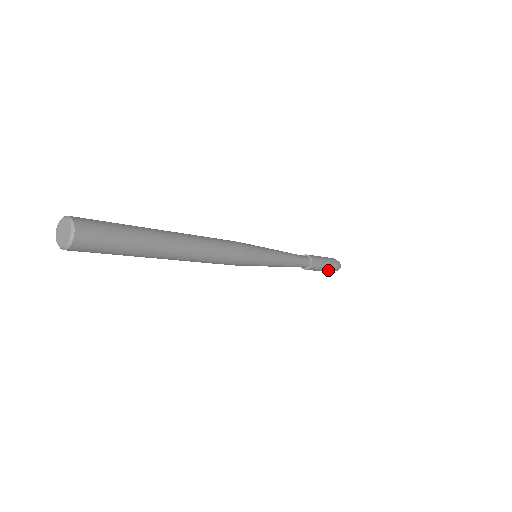
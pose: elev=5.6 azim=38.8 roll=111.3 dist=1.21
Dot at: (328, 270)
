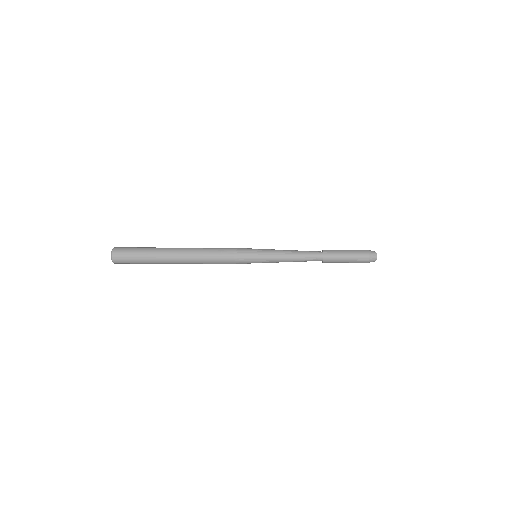
Dot at: (356, 258)
